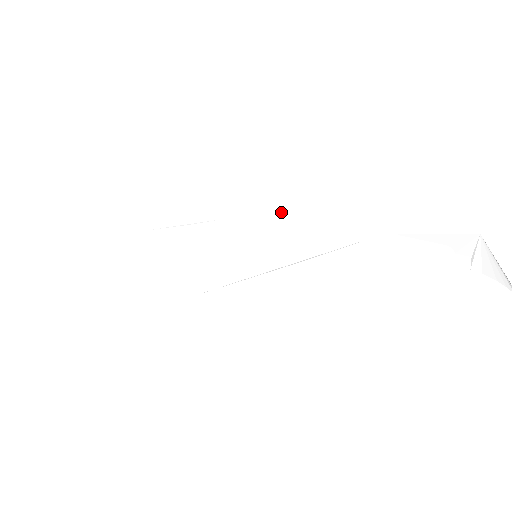
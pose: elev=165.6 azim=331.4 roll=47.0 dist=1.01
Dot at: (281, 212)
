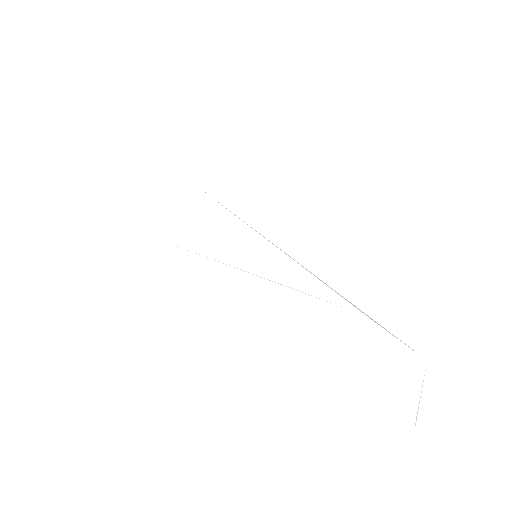
Dot at: (308, 243)
